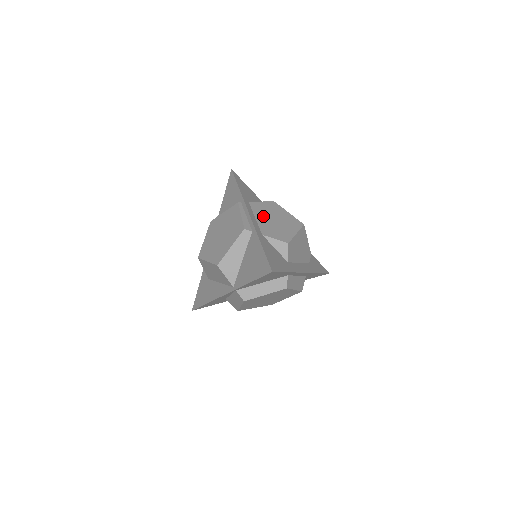
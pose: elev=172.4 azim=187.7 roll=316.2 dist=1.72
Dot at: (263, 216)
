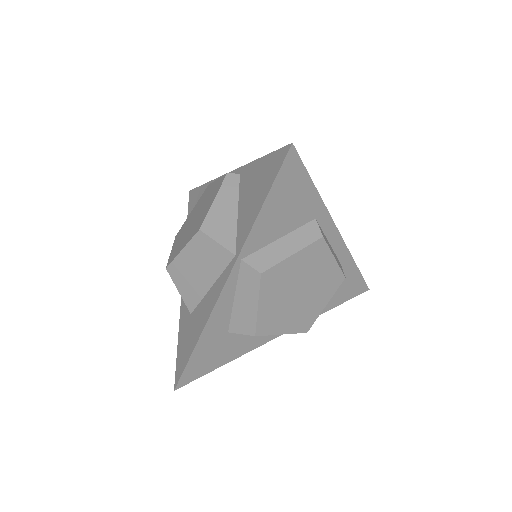
Dot at: occluded
